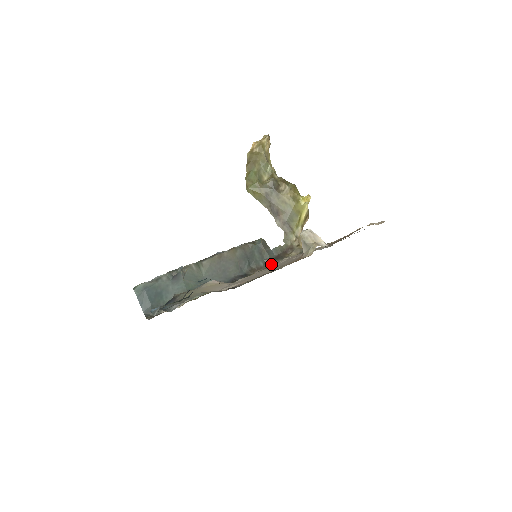
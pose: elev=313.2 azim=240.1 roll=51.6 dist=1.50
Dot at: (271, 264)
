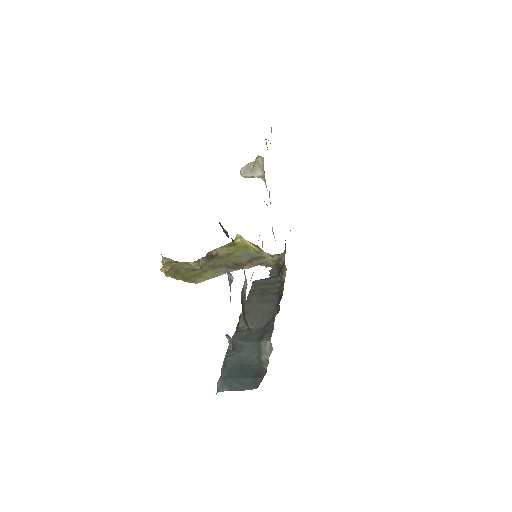
Dot at: (282, 275)
